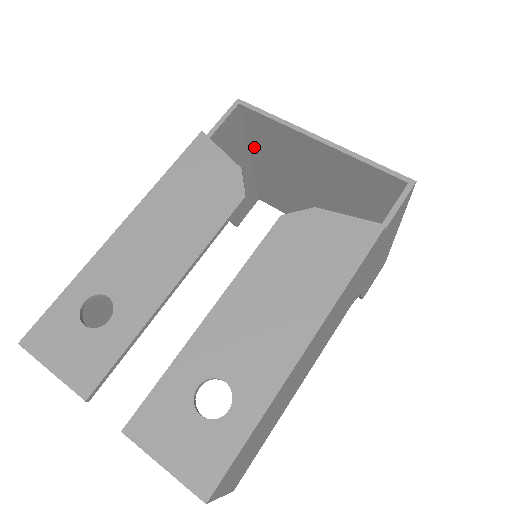
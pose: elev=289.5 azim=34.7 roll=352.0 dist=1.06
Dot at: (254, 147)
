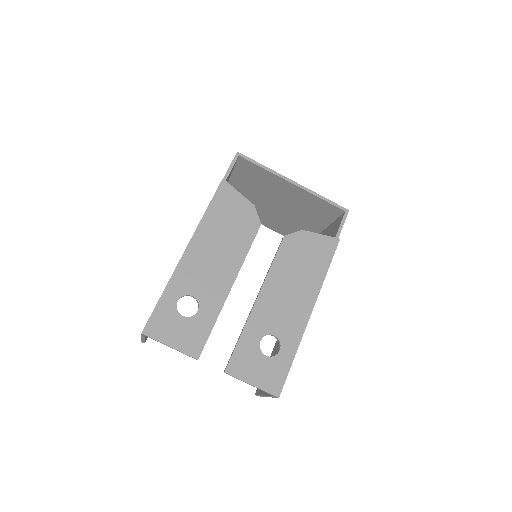
Dot at: (236, 177)
